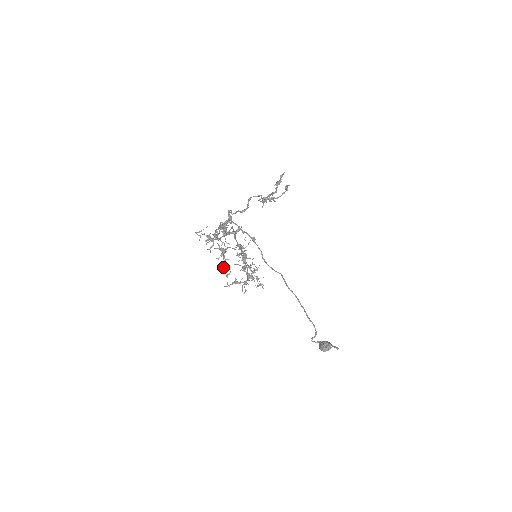
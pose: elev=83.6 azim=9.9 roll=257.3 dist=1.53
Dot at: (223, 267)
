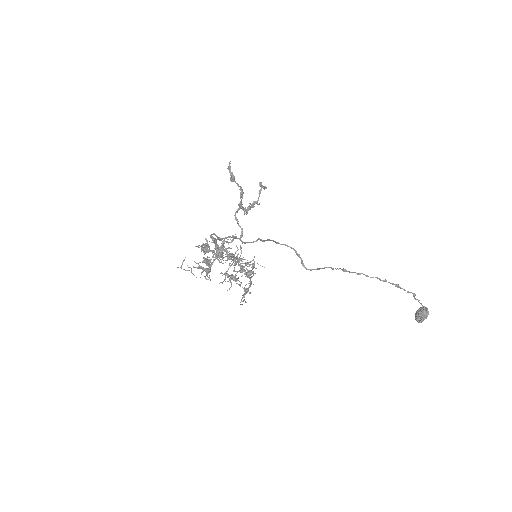
Dot at: (230, 287)
